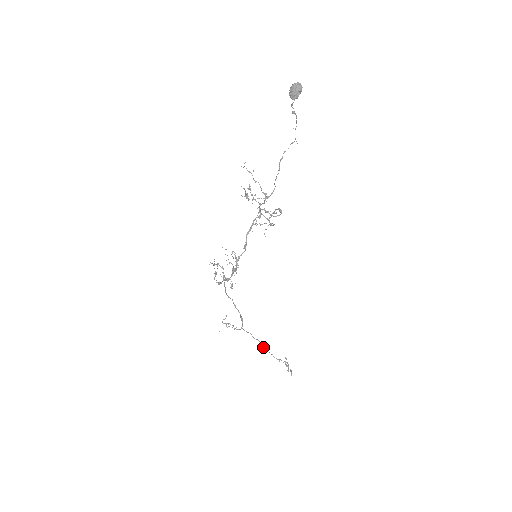
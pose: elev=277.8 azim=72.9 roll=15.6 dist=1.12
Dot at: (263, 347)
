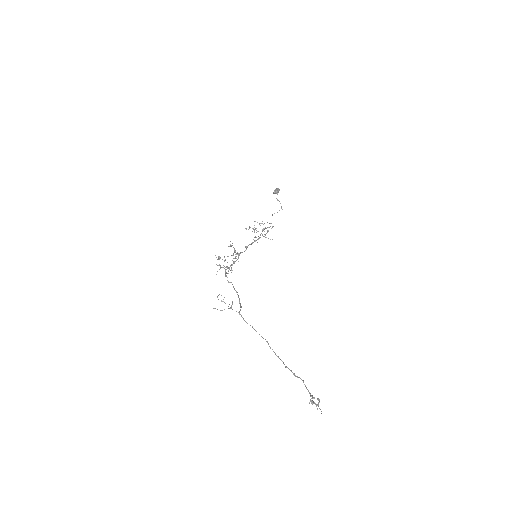
Dot at: occluded
